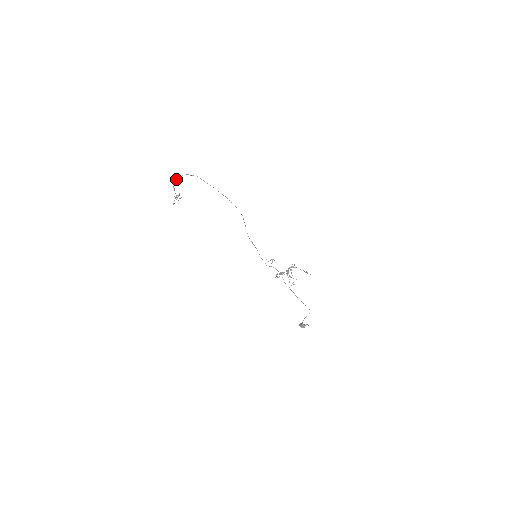
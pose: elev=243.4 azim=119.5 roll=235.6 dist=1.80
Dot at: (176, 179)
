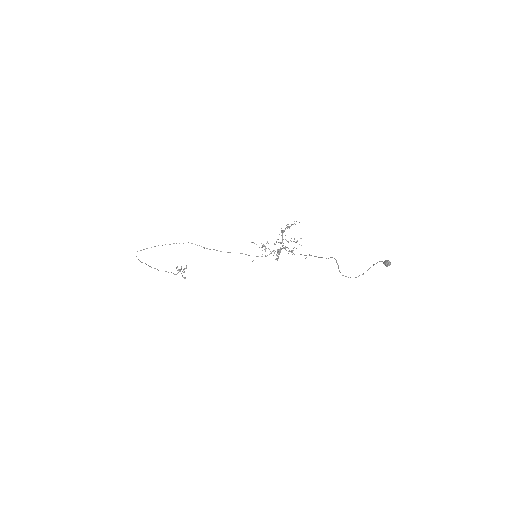
Dot at: occluded
